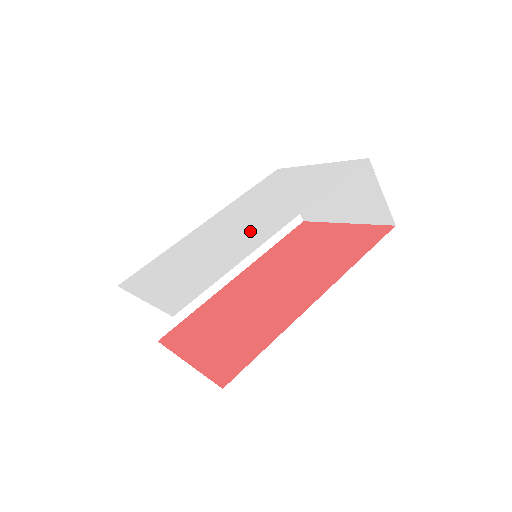
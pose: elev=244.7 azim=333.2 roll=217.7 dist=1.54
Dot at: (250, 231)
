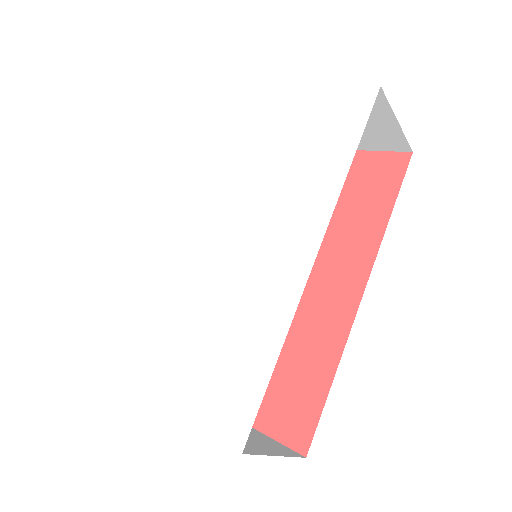
Dot at: (259, 256)
